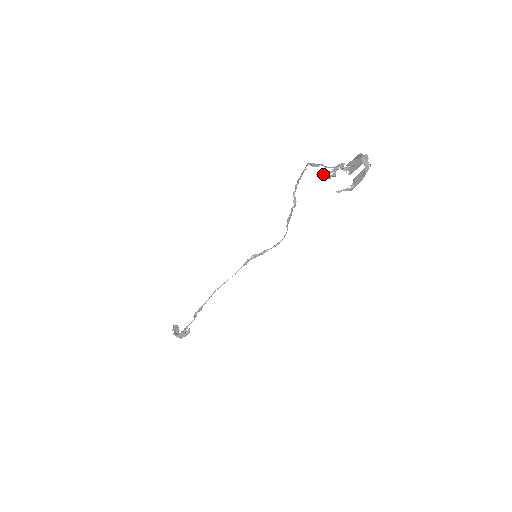
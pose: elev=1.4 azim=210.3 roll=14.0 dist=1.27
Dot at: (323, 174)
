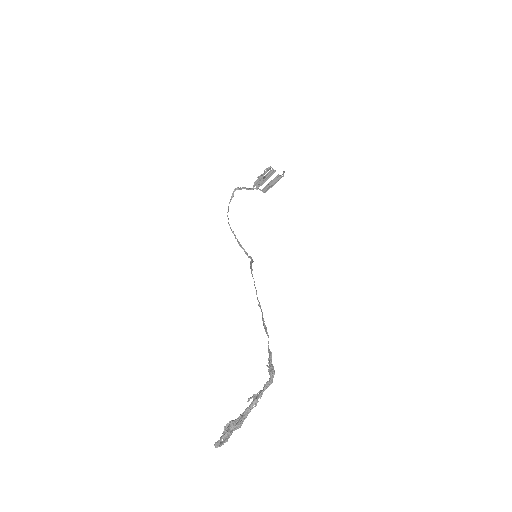
Dot at: (259, 178)
